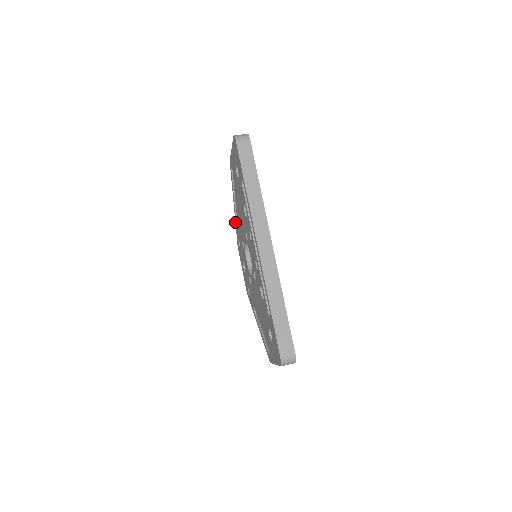
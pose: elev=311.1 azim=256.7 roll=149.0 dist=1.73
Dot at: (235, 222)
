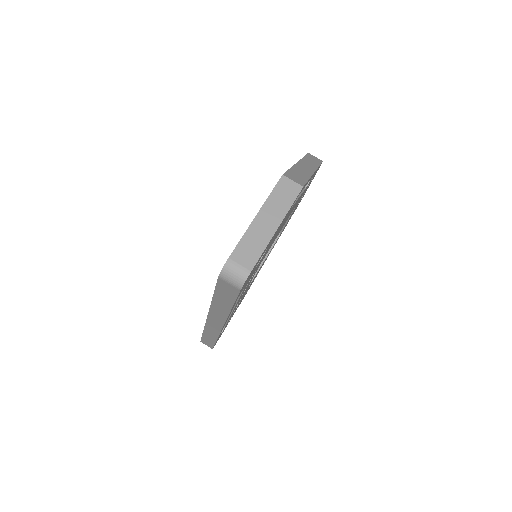
Dot at: occluded
